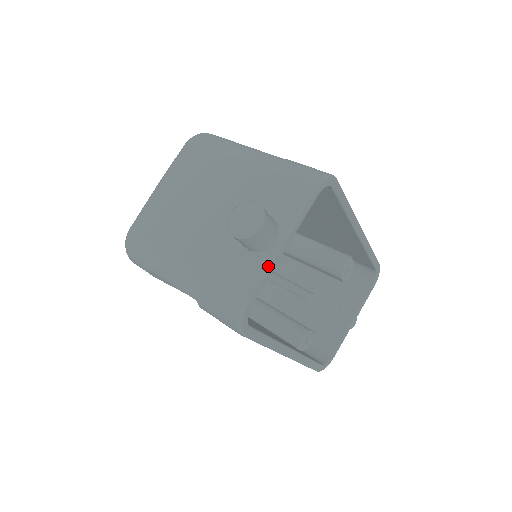
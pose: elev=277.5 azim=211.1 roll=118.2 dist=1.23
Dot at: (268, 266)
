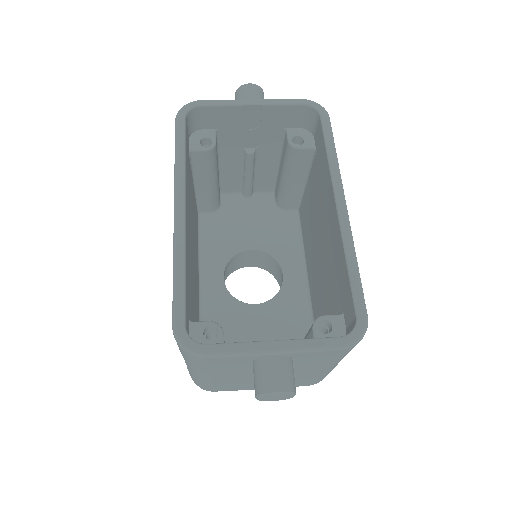
Dot at: (232, 100)
